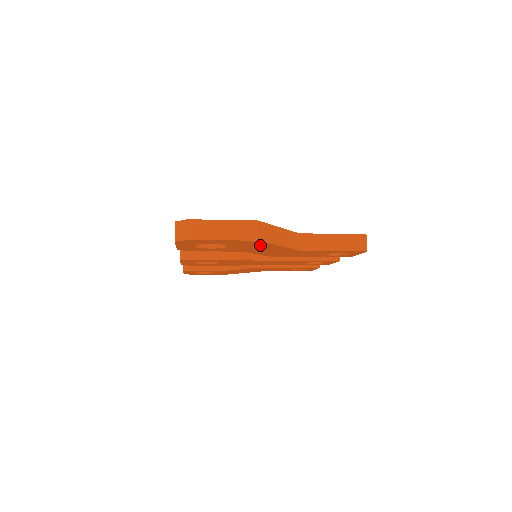
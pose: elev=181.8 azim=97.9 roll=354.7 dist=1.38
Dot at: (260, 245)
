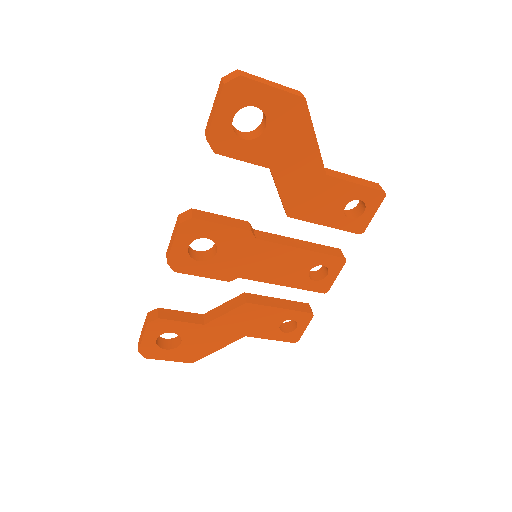
Dot at: (299, 130)
